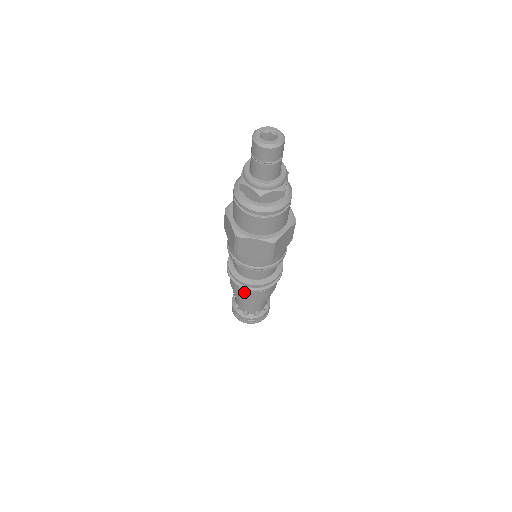
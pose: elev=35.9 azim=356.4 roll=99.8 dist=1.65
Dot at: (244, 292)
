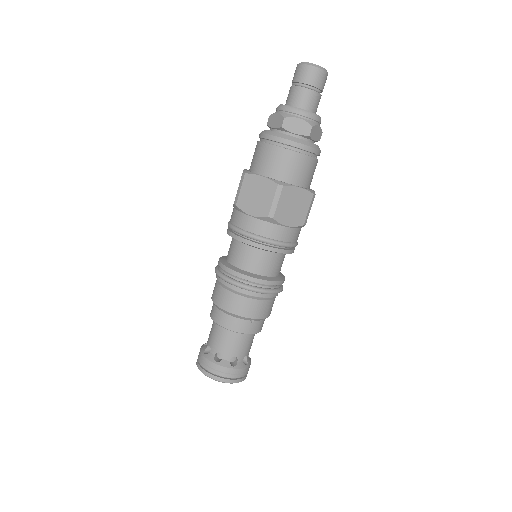
Dot at: (253, 304)
